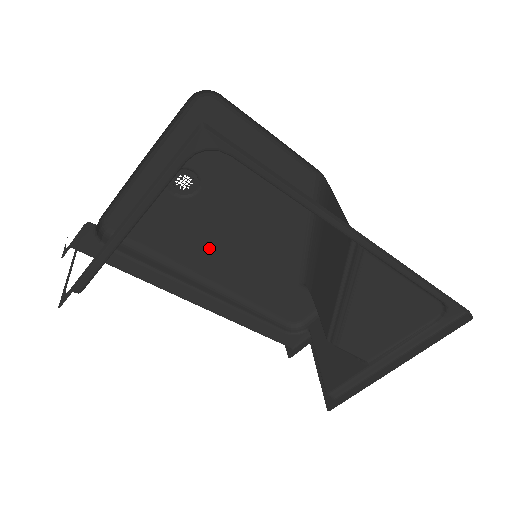
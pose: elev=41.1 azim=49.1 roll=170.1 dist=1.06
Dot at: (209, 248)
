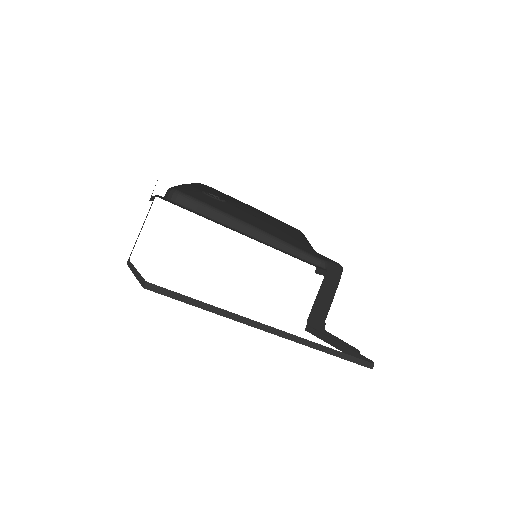
Dot at: (245, 218)
